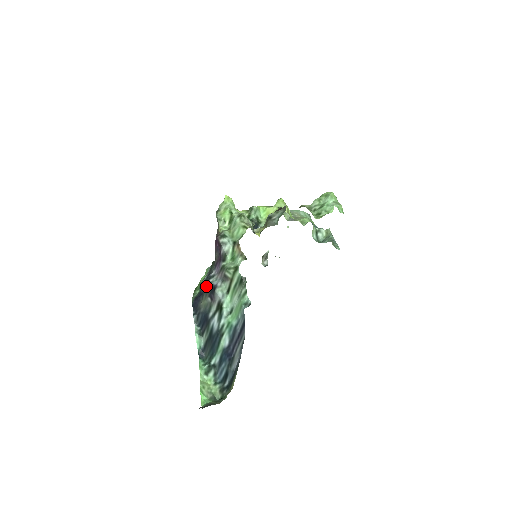
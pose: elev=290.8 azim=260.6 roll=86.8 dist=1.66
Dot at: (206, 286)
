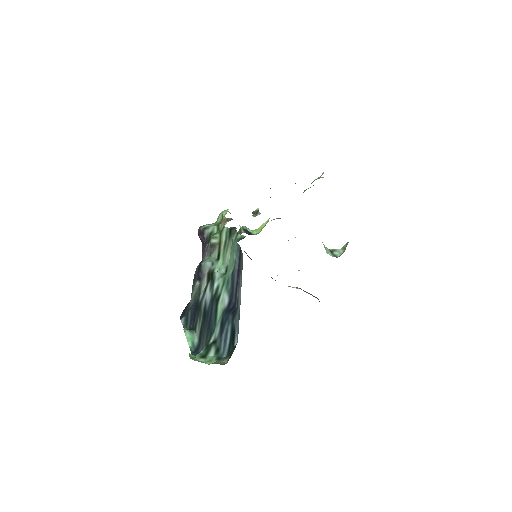
Dot at: (193, 279)
